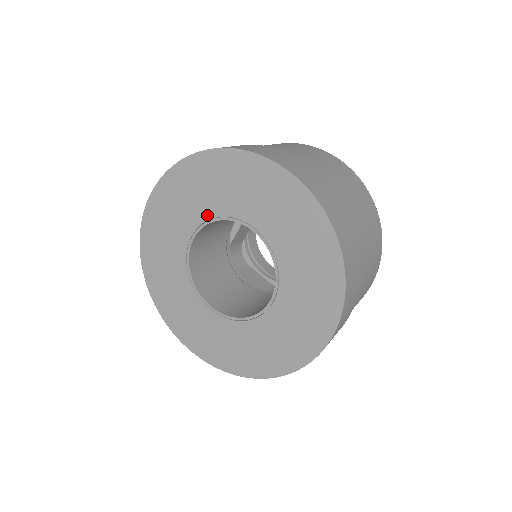
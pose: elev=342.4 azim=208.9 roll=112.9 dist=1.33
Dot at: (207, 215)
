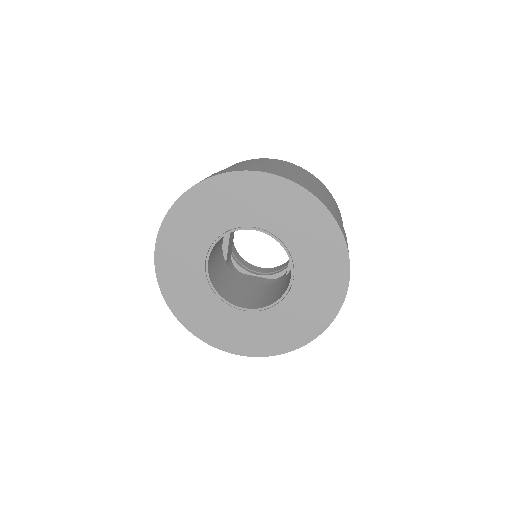
Dot at: (212, 237)
